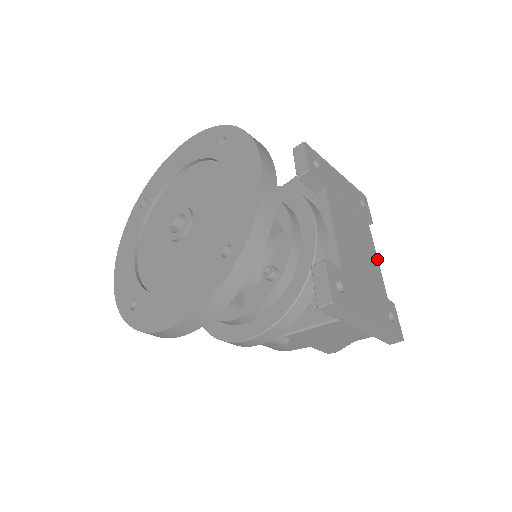
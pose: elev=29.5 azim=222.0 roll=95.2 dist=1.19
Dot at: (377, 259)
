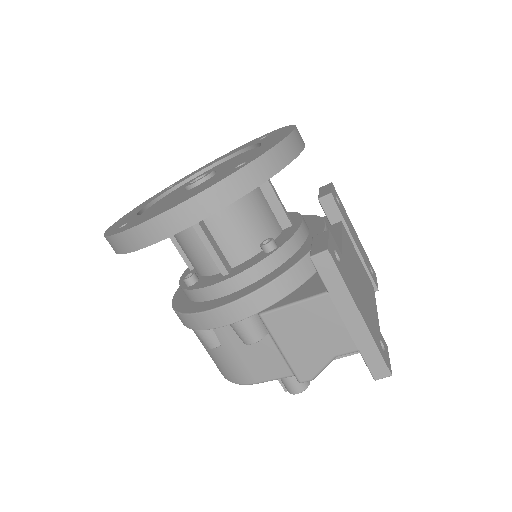
Dot at: occluded
